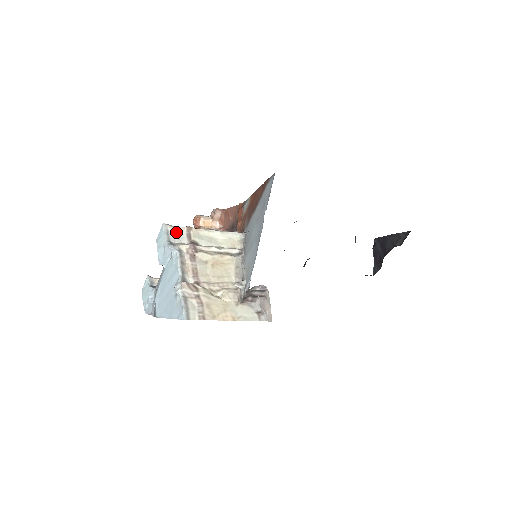
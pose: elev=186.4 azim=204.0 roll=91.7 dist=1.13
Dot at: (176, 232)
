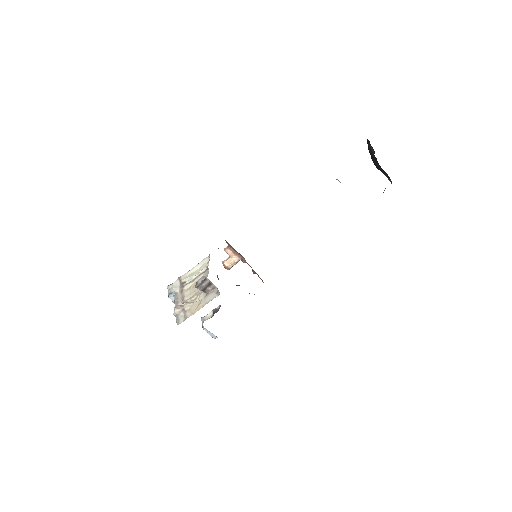
Dot at: (174, 285)
